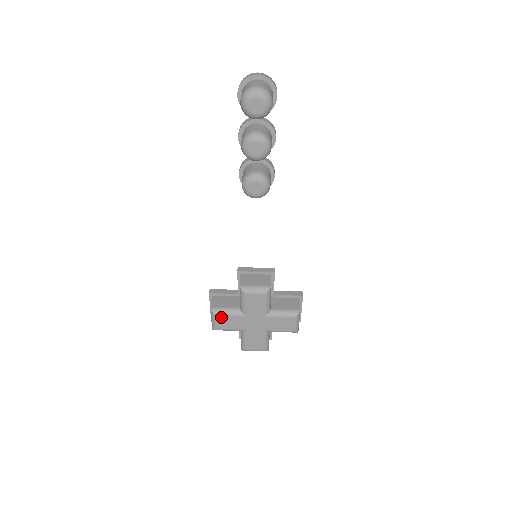
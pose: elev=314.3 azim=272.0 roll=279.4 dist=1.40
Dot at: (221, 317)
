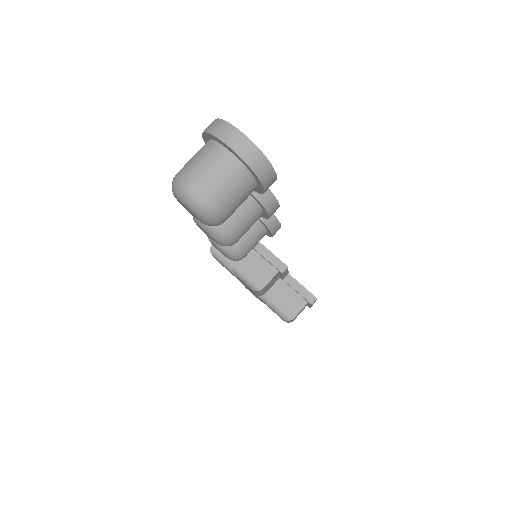
Dot at: (218, 260)
